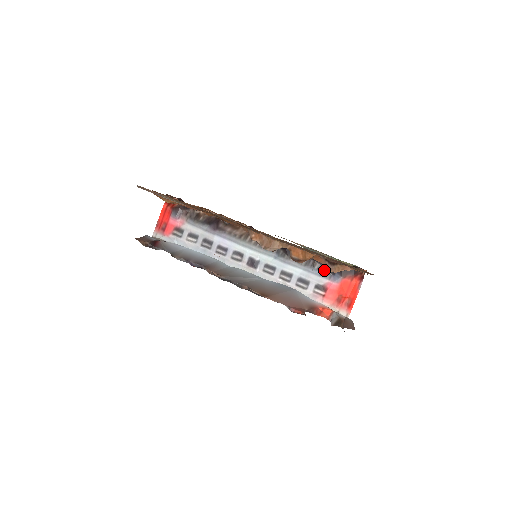
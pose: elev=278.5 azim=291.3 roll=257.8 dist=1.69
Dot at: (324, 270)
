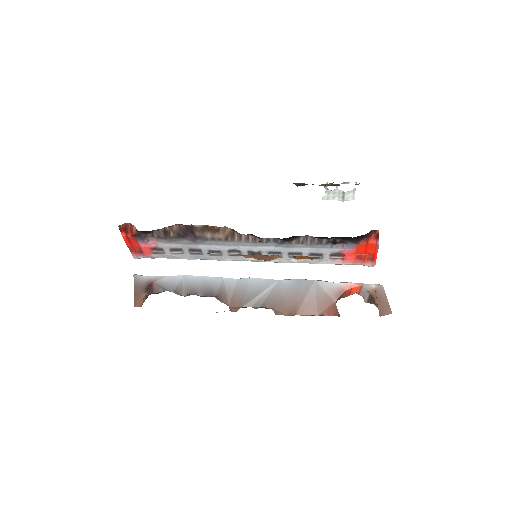
Dot at: (333, 243)
